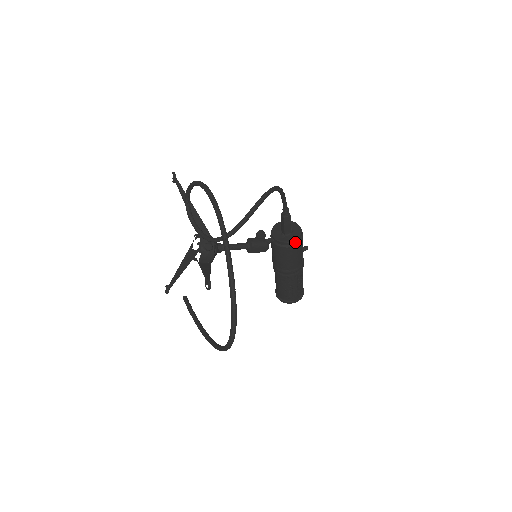
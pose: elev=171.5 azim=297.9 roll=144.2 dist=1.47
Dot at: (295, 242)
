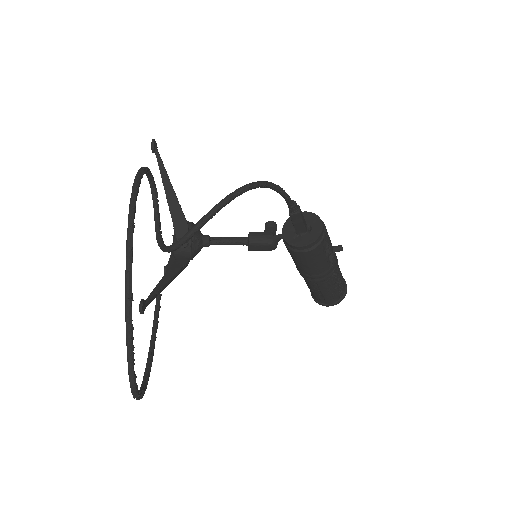
Dot at: (308, 247)
